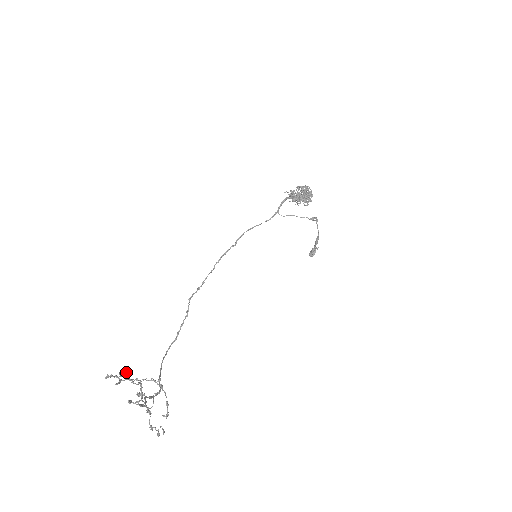
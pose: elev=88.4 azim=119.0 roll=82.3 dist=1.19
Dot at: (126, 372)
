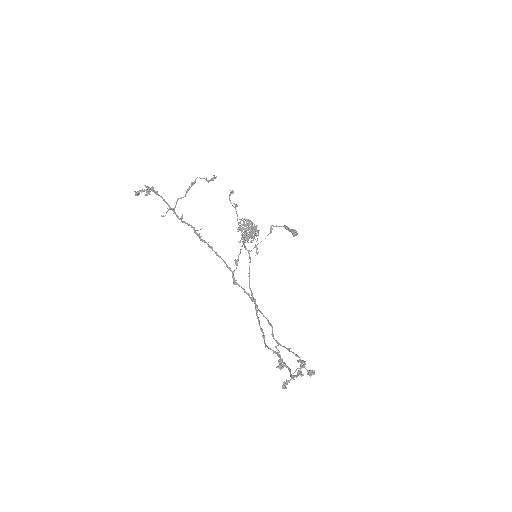
Dot at: (152, 191)
